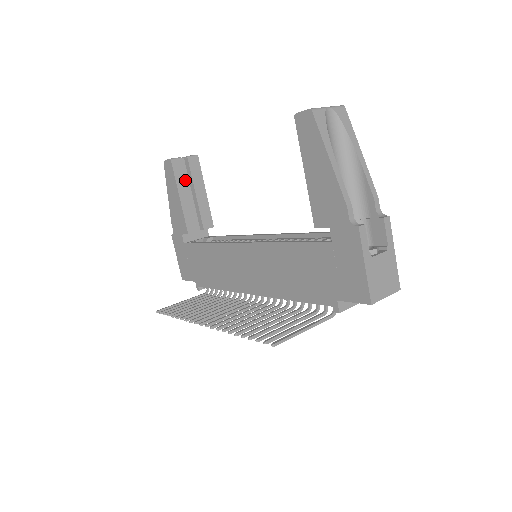
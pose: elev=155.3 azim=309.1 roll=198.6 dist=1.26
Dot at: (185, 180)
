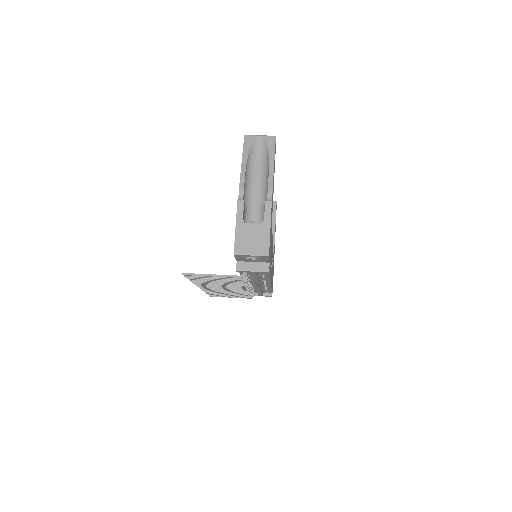
Dot at: occluded
